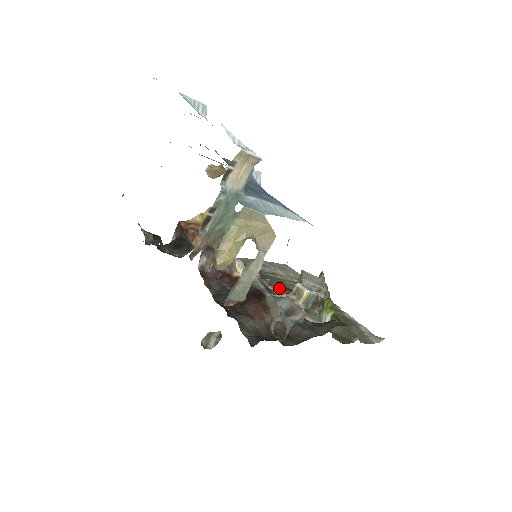
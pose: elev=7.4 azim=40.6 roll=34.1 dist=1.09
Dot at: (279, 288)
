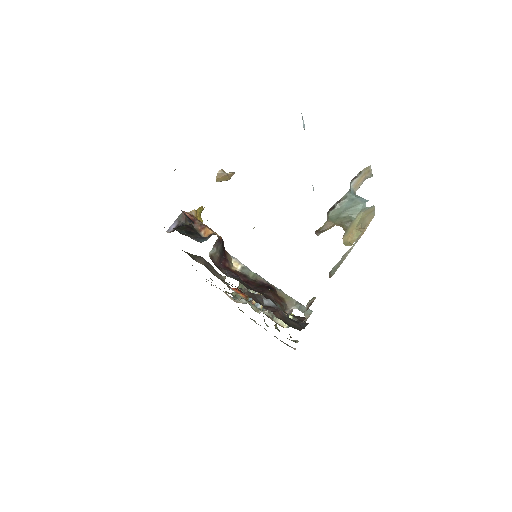
Dot at: (240, 291)
